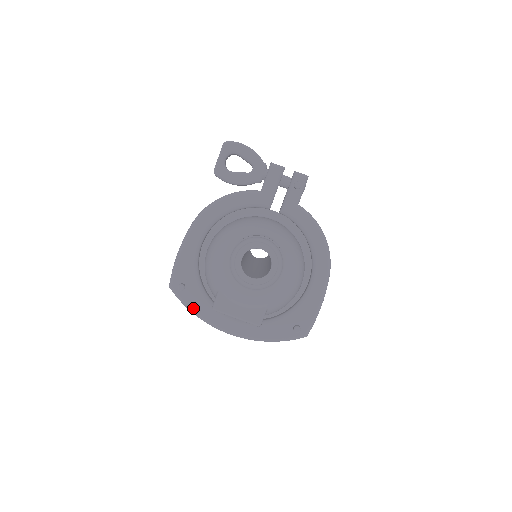
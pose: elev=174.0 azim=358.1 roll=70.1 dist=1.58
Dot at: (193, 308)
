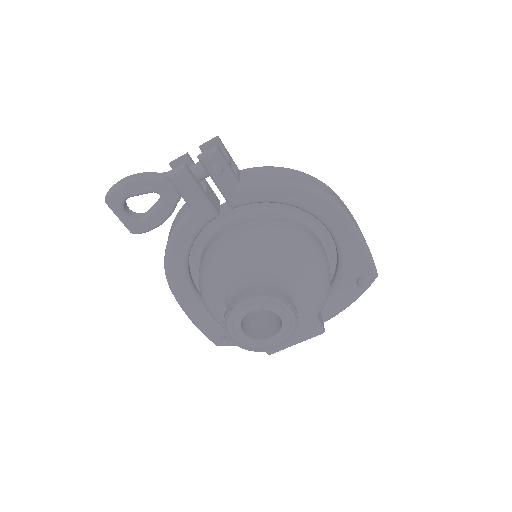
Dot at: occluded
